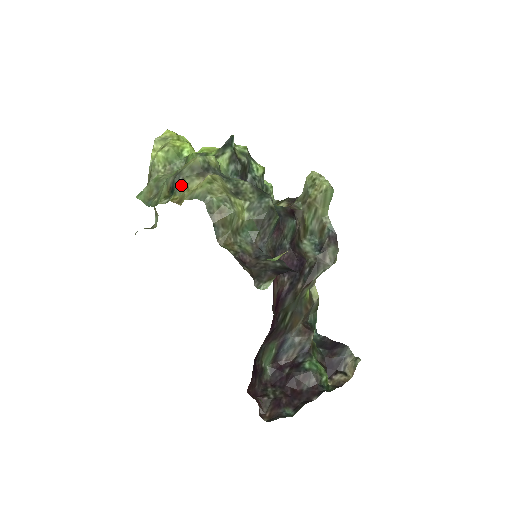
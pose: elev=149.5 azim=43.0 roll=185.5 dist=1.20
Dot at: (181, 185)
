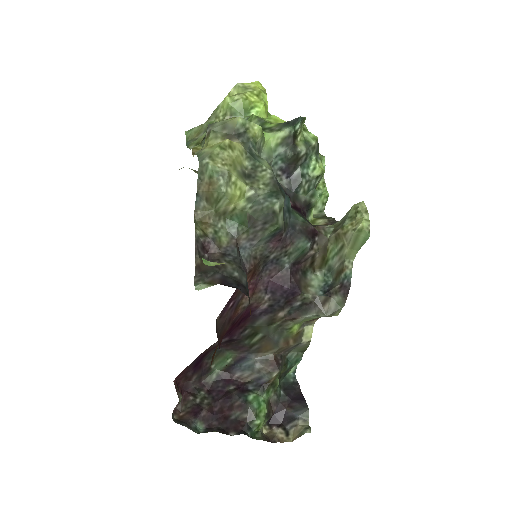
Dot at: (205, 137)
